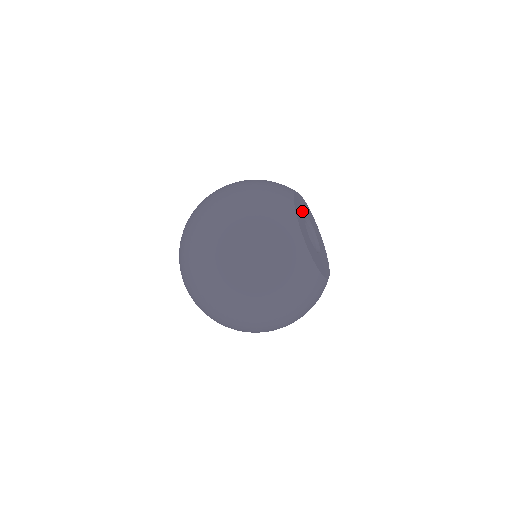
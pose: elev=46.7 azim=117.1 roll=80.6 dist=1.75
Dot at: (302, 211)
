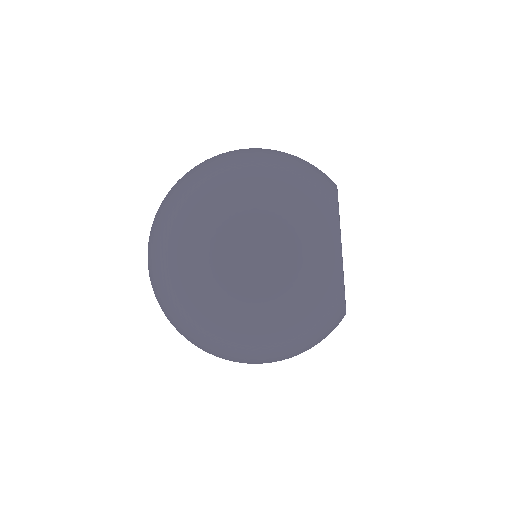
Dot at: occluded
